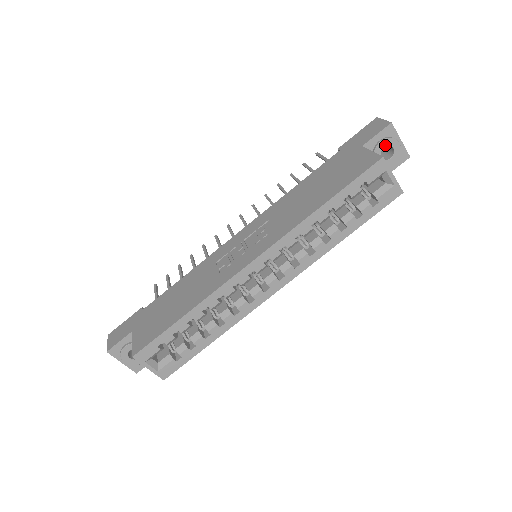
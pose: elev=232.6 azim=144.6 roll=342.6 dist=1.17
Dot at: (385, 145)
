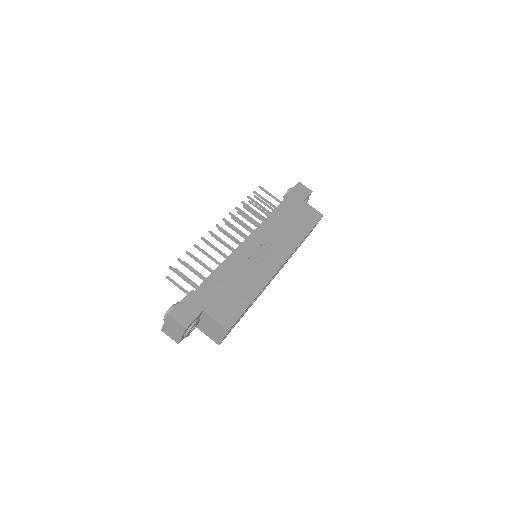
Dot at: occluded
